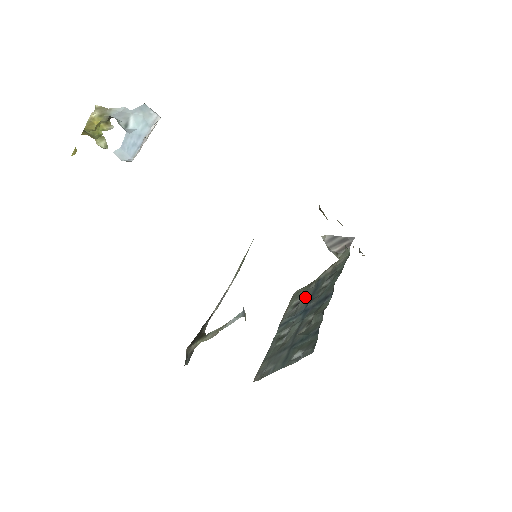
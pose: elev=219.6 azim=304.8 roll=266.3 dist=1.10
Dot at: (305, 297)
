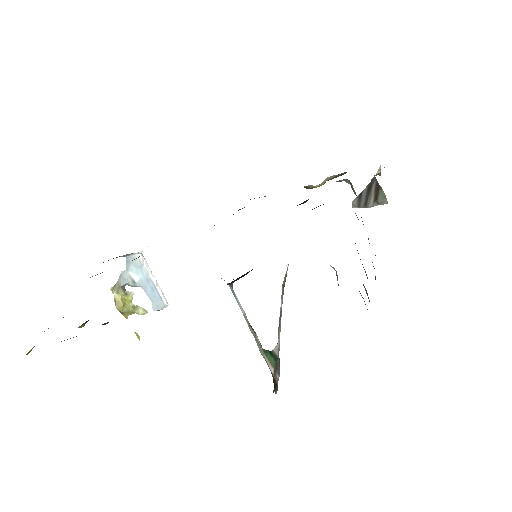
Dot at: occluded
